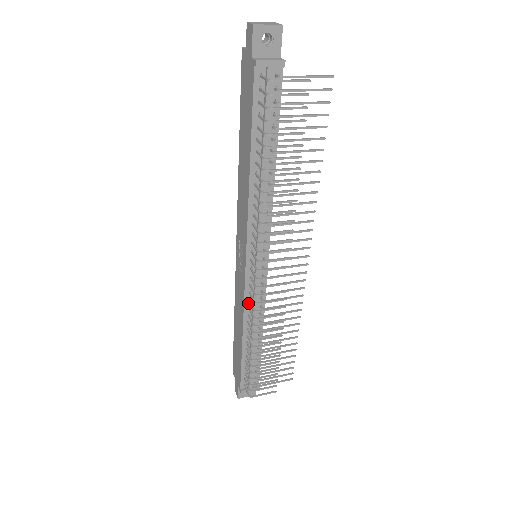
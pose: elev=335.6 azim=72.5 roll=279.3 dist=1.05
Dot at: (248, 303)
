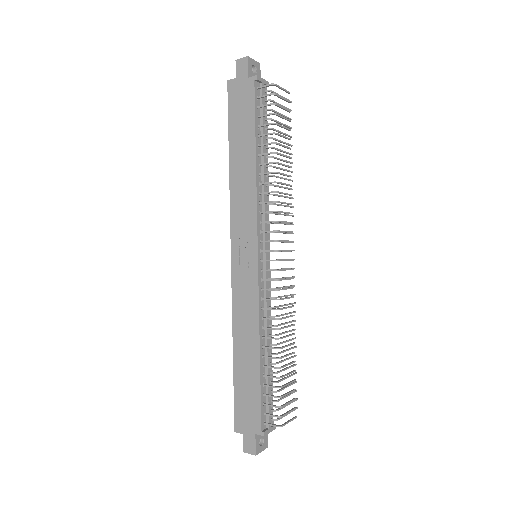
Dot at: (261, 304)
